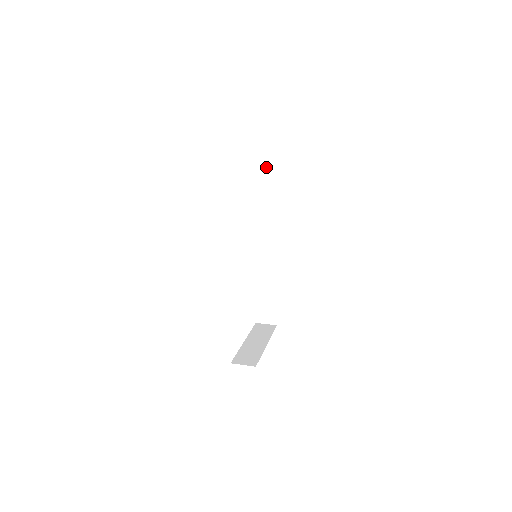
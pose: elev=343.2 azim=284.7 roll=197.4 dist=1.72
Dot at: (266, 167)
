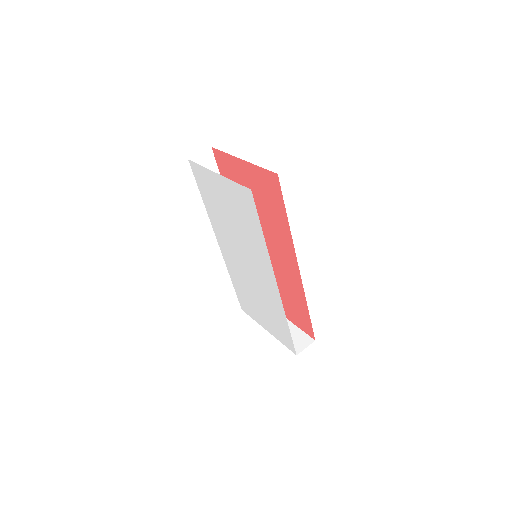
Dot at: occluded
